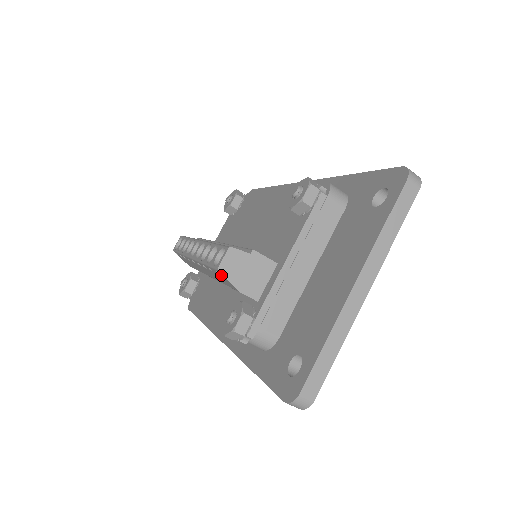
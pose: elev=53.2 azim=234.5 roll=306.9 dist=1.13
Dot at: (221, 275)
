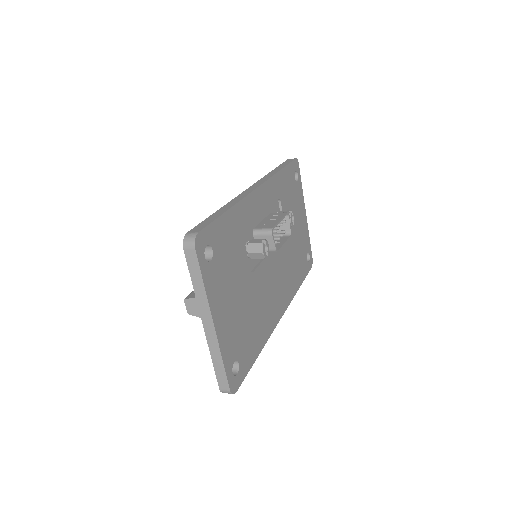
Dot at: occluded
